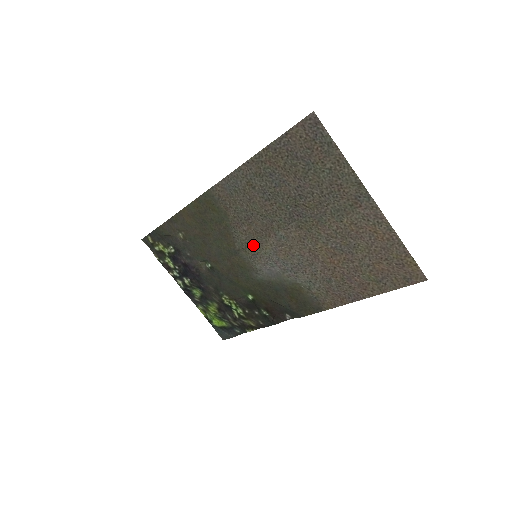
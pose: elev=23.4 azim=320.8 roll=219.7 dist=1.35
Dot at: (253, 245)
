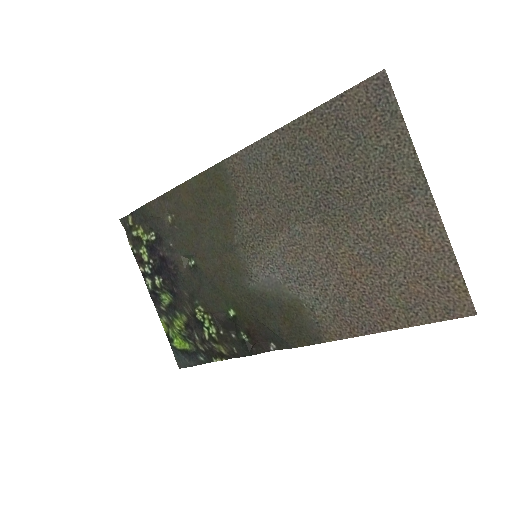
Dot at: (257, 240)
